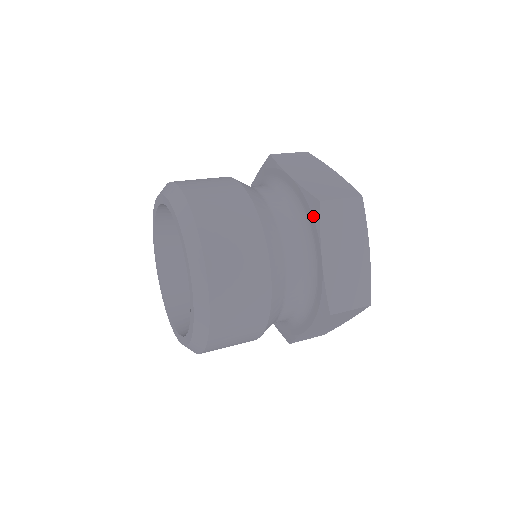
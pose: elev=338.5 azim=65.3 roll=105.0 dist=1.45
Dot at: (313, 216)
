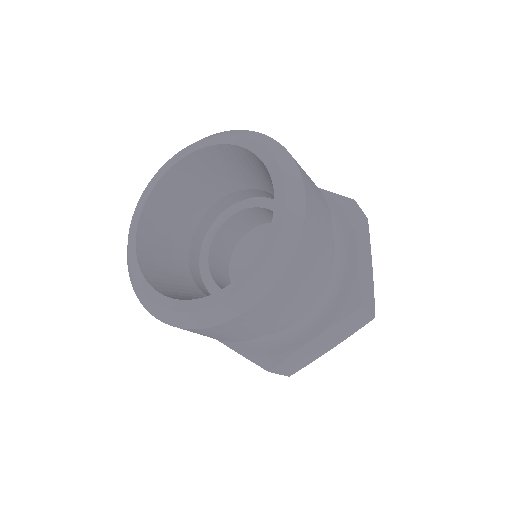
Dot at: occluded
